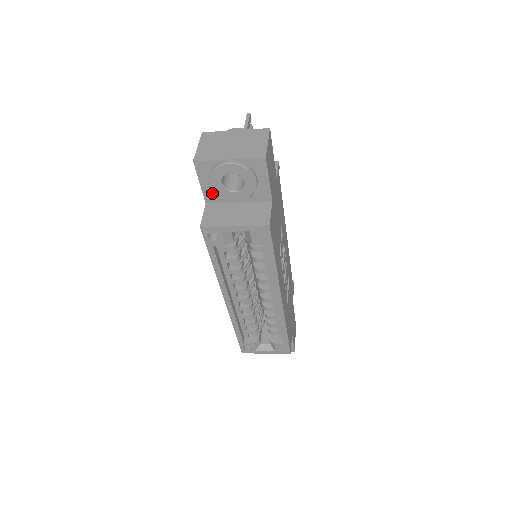
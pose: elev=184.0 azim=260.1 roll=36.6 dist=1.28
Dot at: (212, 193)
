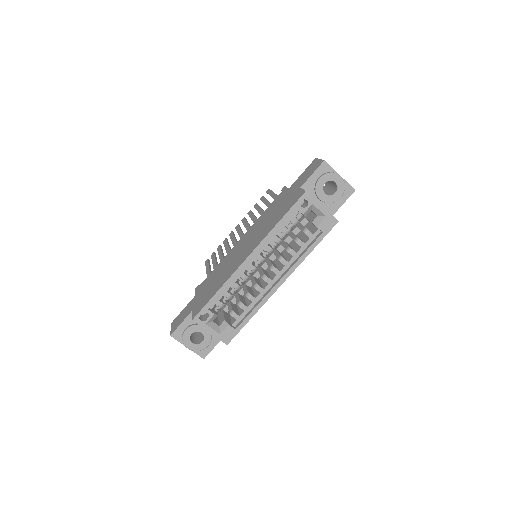
Dot at: (311, 185)
